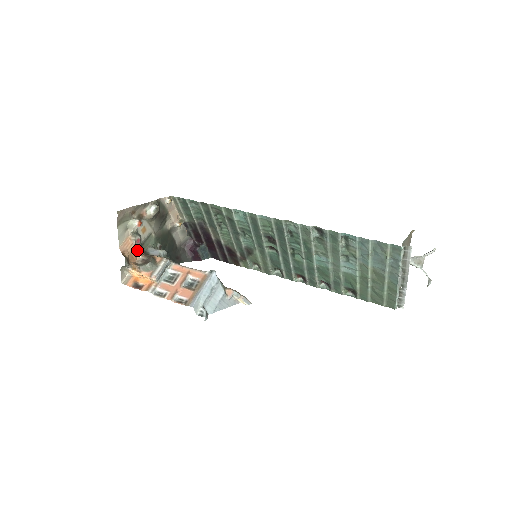
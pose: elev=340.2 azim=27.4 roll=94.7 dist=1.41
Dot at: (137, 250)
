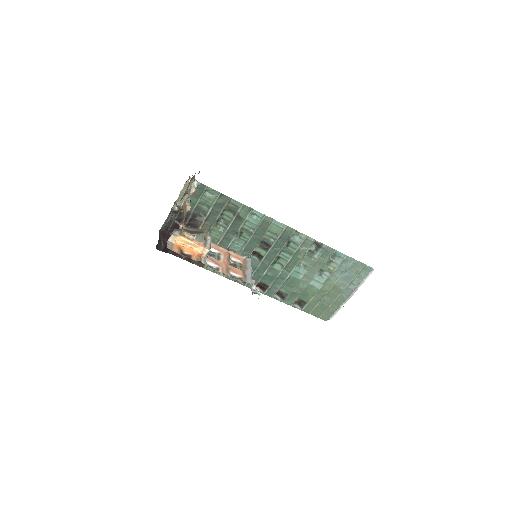
Dot at: (185, 217)
